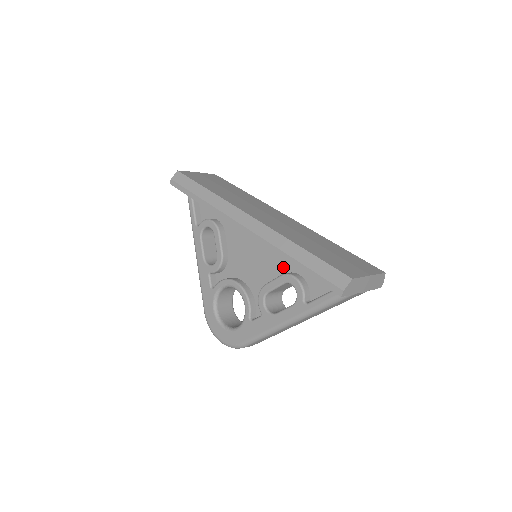
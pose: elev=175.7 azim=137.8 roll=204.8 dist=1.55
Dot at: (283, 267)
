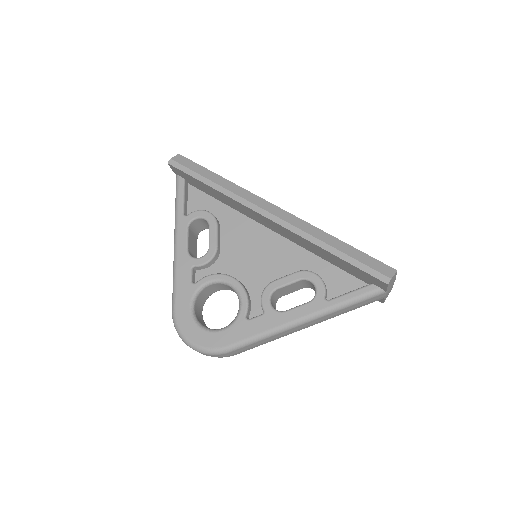
Dot at: (296, 266)
